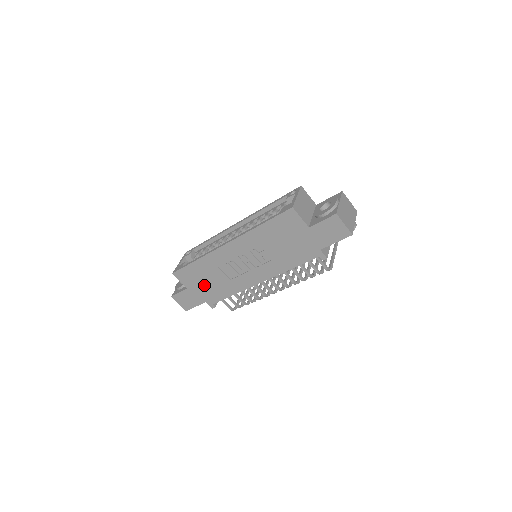
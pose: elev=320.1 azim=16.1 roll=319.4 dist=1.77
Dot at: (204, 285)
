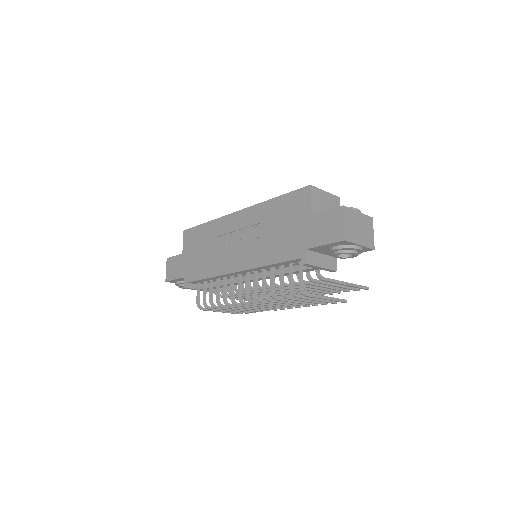
Dot at: (195, 255)
